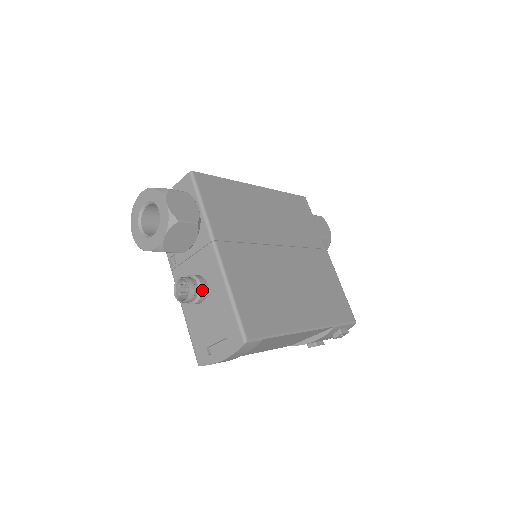
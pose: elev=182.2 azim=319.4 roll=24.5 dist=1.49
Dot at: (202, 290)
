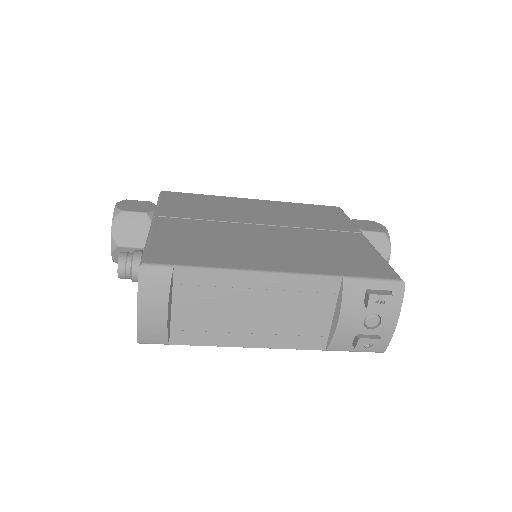
Dot at: (134, 256)
